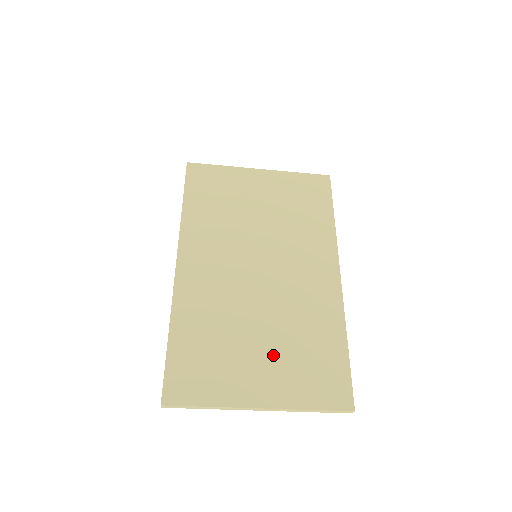
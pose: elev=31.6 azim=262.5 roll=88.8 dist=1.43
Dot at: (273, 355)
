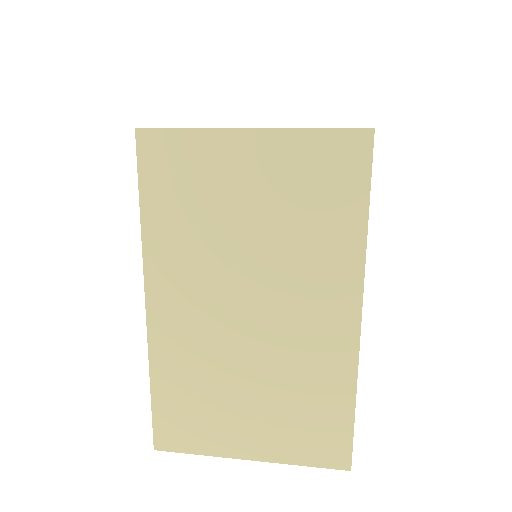
Dot at: (264, 412)
